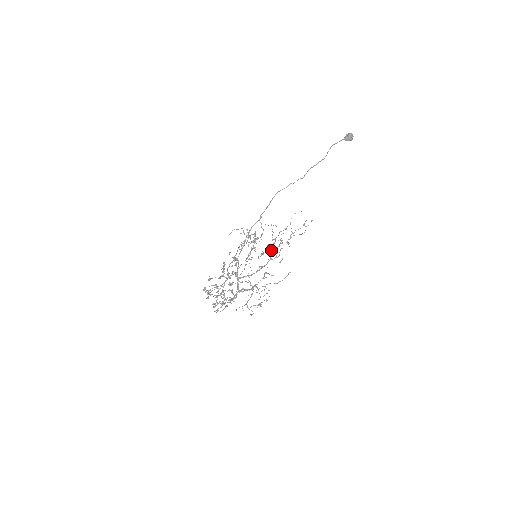
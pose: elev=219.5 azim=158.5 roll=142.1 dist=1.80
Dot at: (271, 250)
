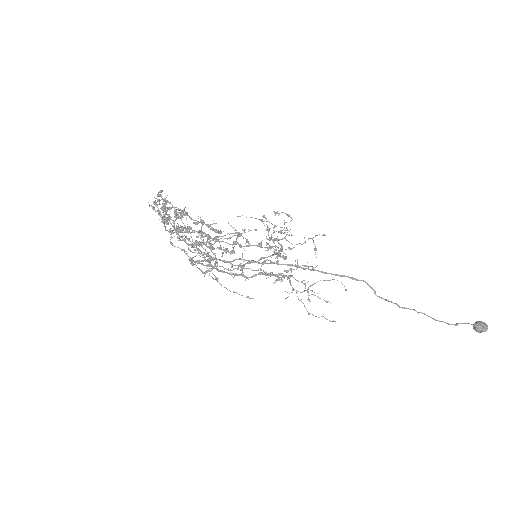
Dot at: occluded
